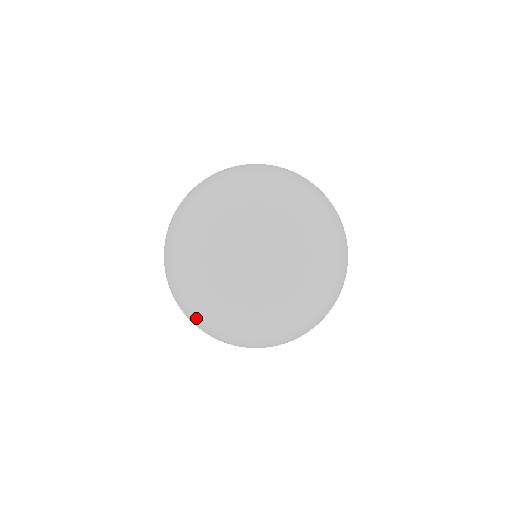
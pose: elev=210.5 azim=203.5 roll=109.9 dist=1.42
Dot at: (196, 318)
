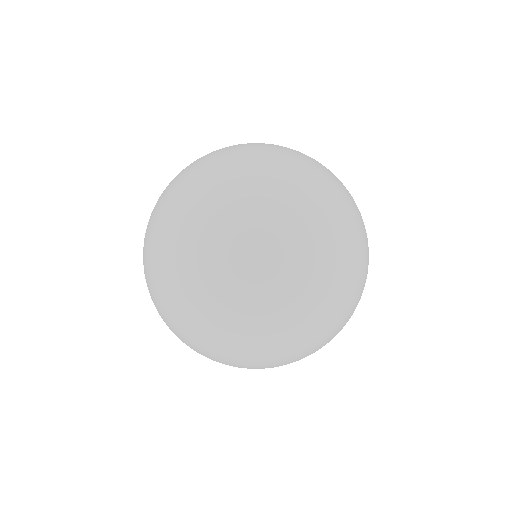
Dot at: (148, 227)
